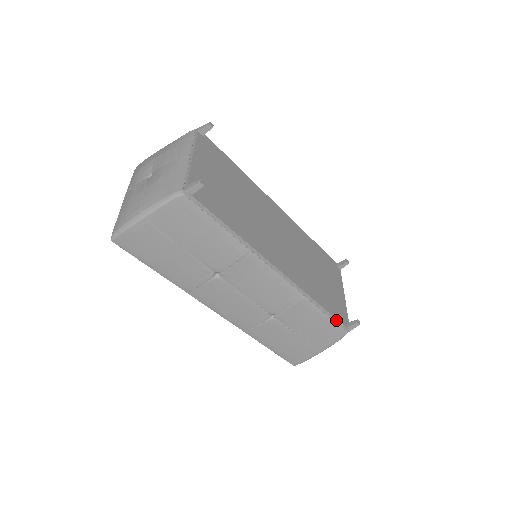
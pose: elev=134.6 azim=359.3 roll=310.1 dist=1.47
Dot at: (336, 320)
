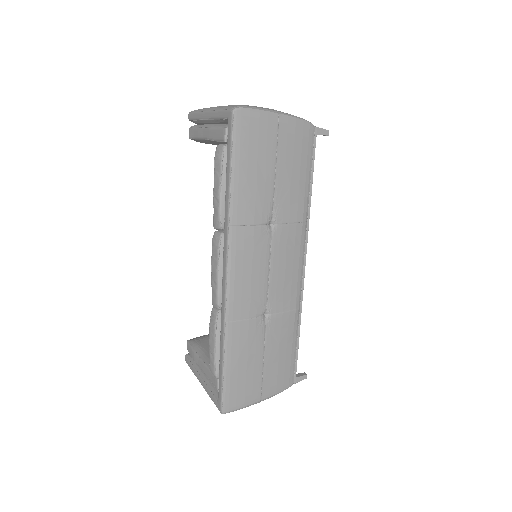
Dot at: (296, 359)
